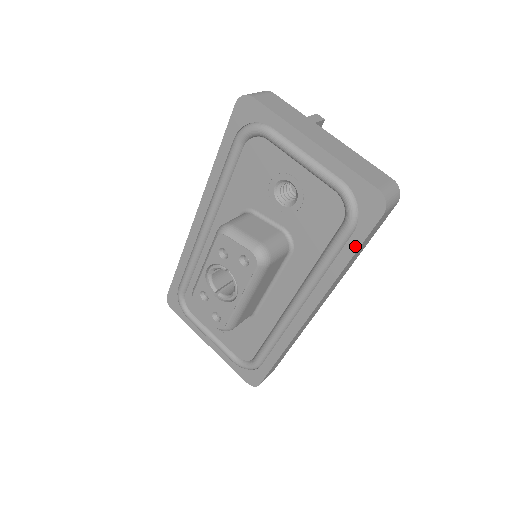
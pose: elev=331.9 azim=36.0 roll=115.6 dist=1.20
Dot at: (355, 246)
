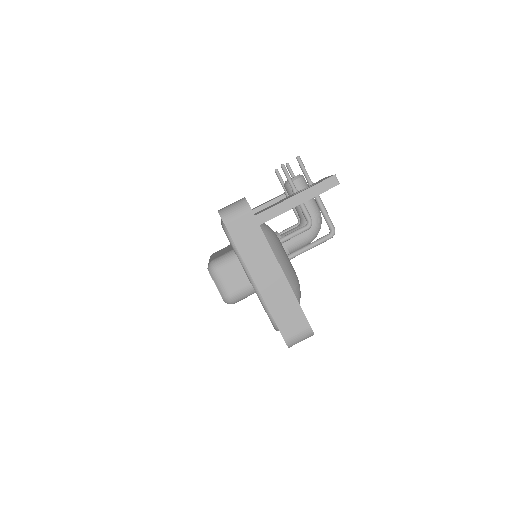
Dot at: occluded
